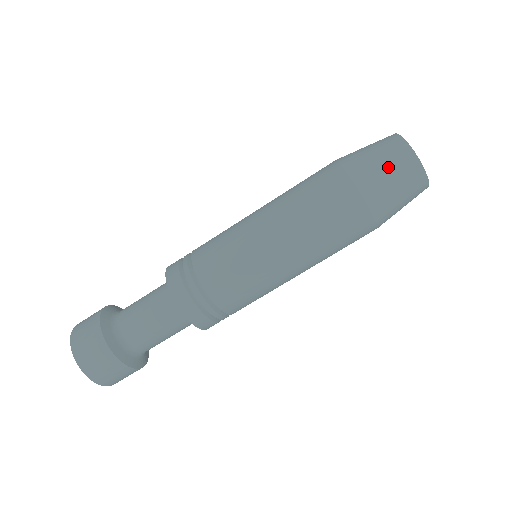
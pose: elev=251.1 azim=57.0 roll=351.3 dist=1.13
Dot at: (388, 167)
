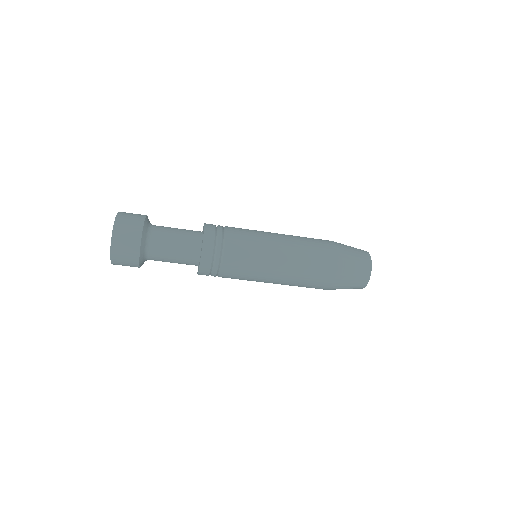
Dot at: (356, 256)
